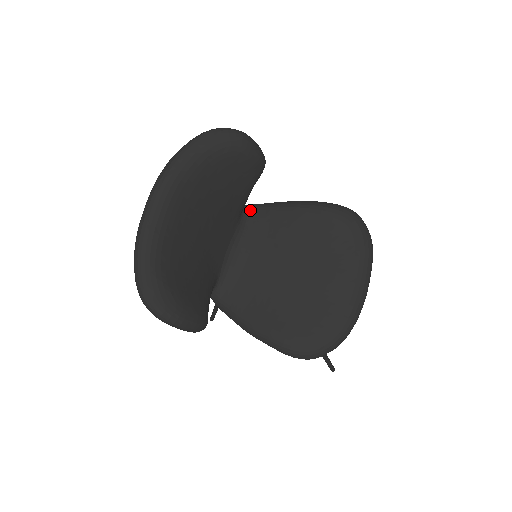
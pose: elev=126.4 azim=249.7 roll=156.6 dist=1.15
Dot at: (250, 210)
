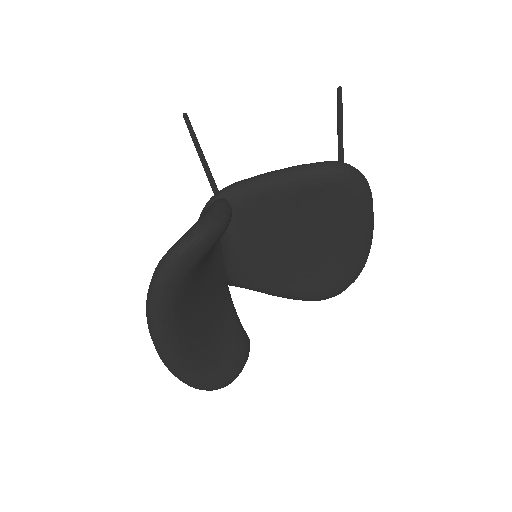
Dot at: occluded
